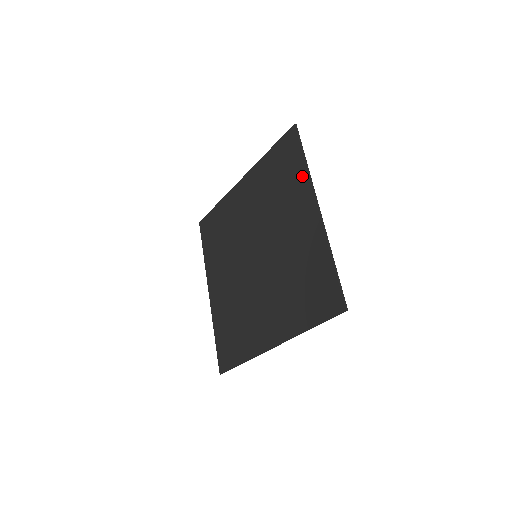
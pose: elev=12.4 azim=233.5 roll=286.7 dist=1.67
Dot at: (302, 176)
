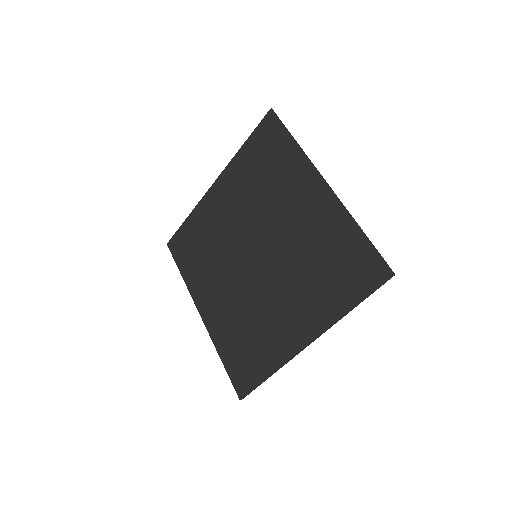
Dot at: (296, 157)
